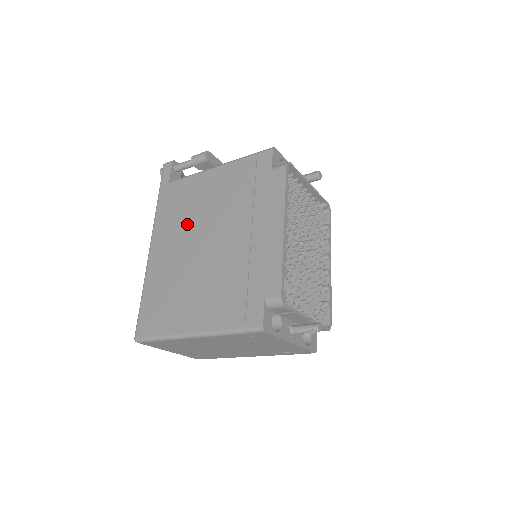
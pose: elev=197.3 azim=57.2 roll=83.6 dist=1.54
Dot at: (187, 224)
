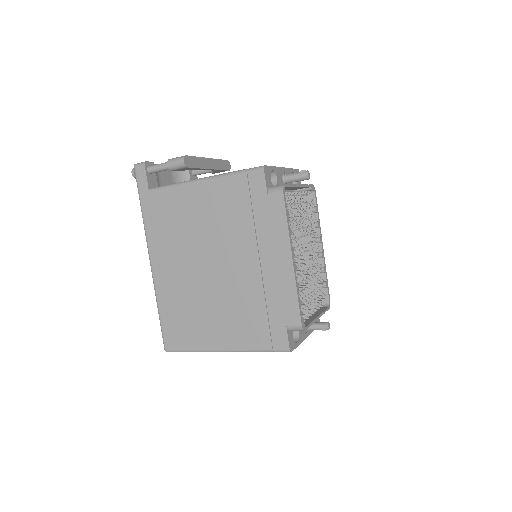
Dot at: (186, 244)
